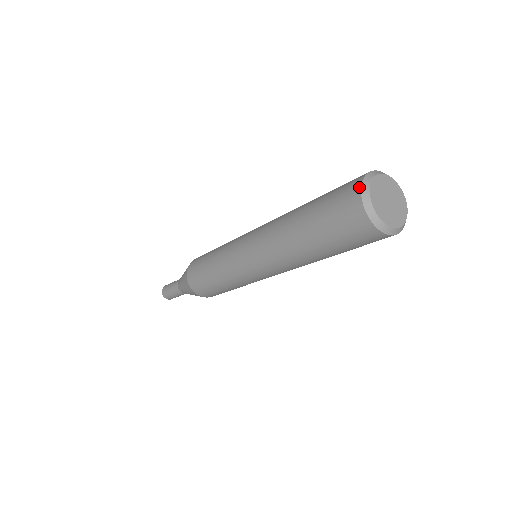
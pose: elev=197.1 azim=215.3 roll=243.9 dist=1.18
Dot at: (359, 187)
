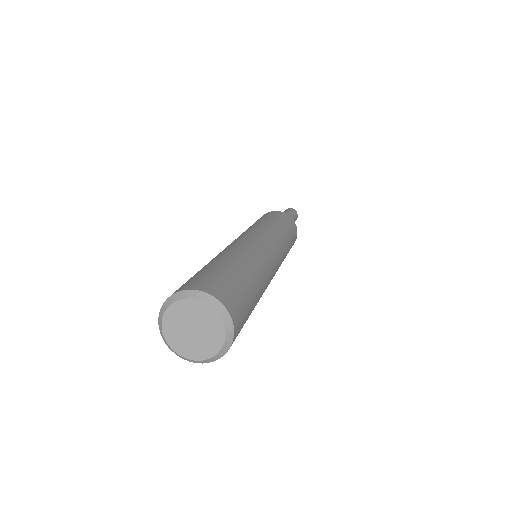
Dot at: (160, 327)
